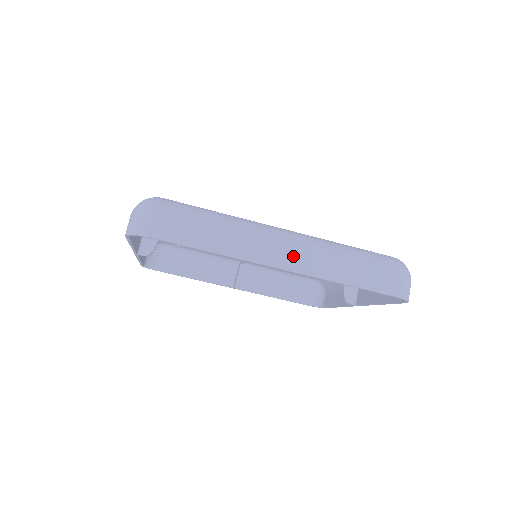
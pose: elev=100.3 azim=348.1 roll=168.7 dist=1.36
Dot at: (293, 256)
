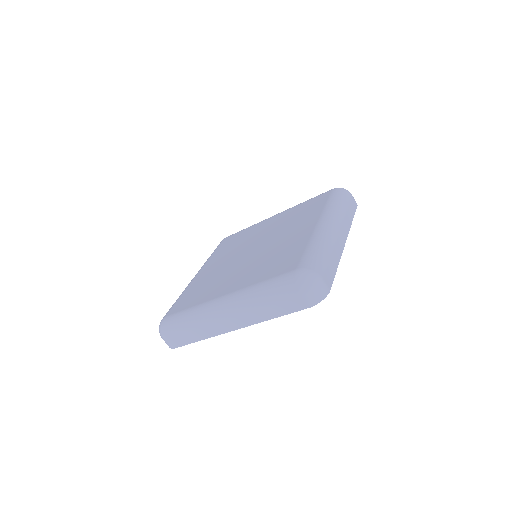
Dot at: (235, 320)
